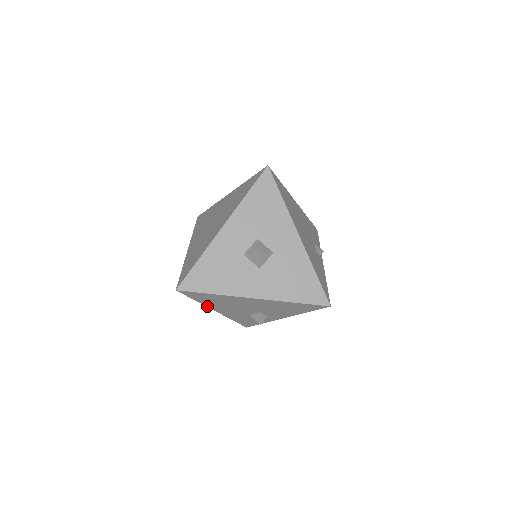
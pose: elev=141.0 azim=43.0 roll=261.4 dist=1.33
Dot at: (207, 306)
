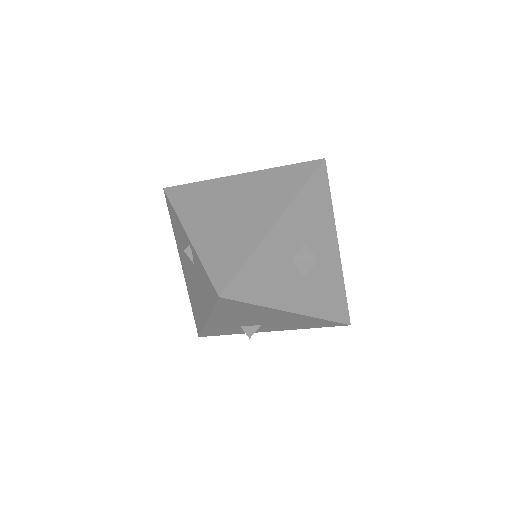
Dot at: (211, 315)
